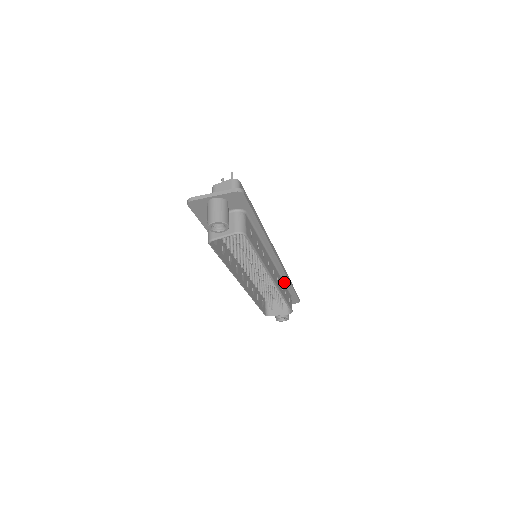
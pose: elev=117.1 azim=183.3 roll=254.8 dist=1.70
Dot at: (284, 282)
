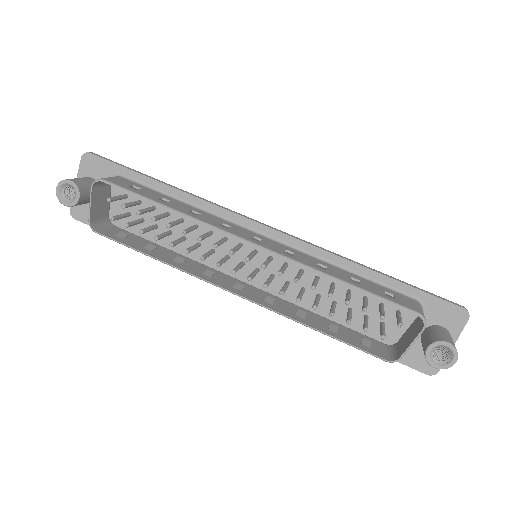
Dot at: (348, 271)
